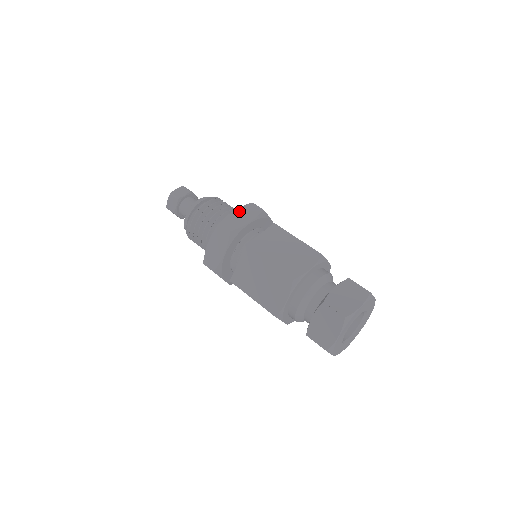
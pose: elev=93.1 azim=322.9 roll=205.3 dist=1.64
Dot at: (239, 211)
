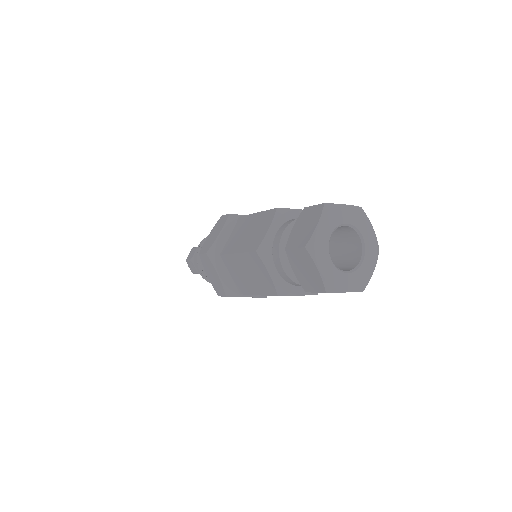
Dot at: (212, 231)
